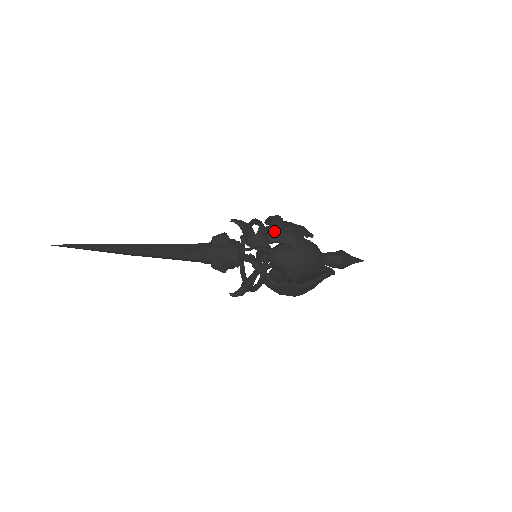
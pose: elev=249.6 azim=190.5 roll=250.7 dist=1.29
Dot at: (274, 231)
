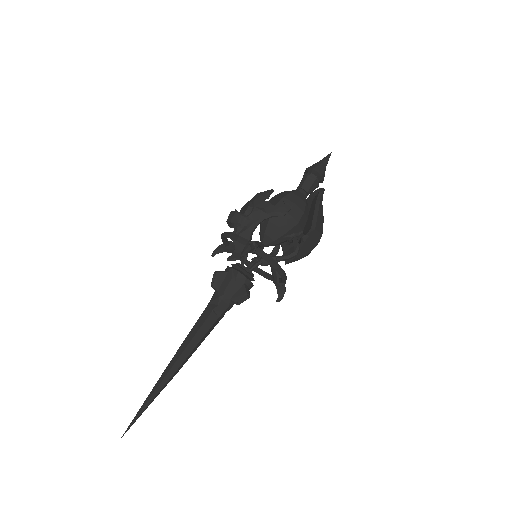
Dot at: occluded
